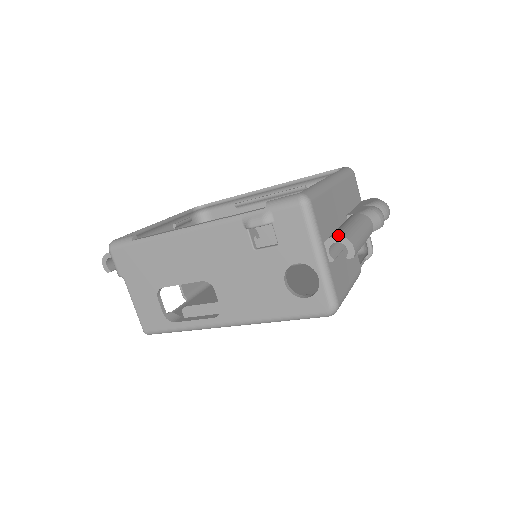
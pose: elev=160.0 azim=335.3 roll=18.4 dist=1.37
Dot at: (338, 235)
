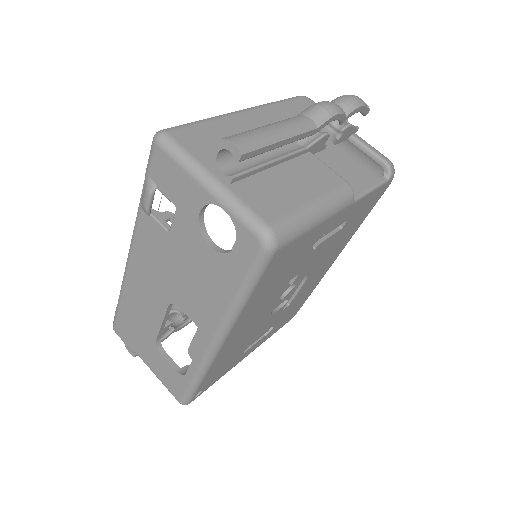
Dot at: (212, 144)
